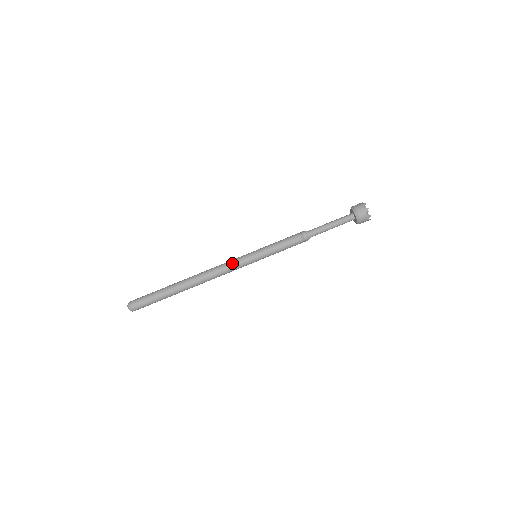
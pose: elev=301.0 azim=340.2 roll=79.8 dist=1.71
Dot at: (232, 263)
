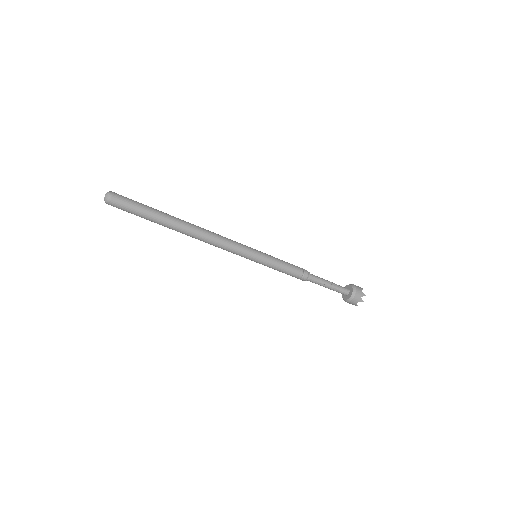
Dot at: (234, 241)
